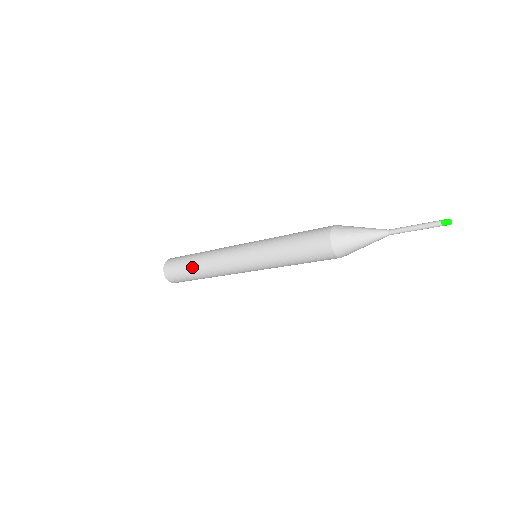
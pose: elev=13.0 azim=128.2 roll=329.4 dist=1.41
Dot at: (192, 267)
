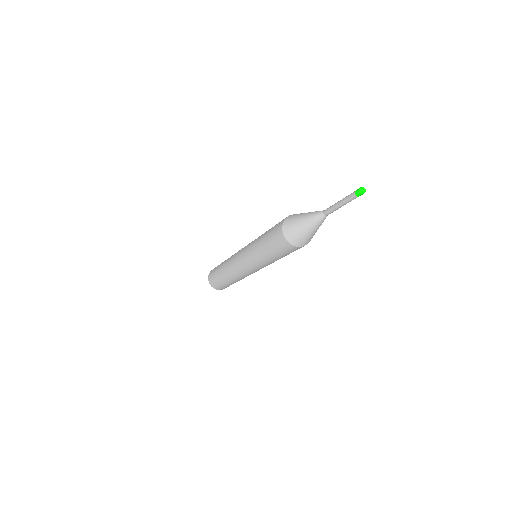
Dot at: (222, 263)
